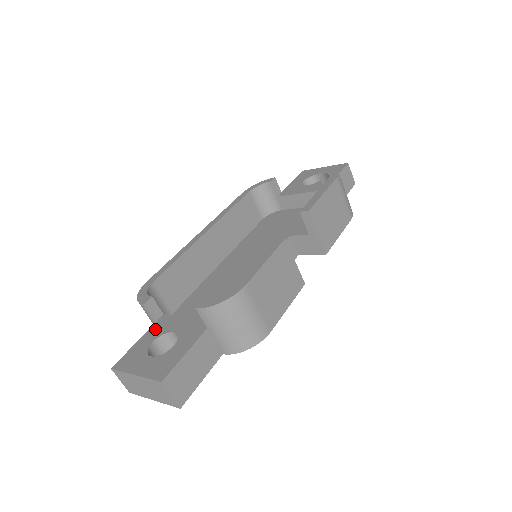
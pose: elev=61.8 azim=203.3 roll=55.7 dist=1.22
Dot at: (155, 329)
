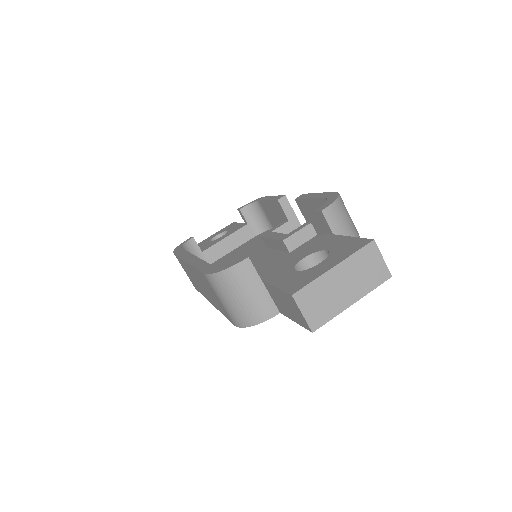
Dot at: (275, 276)
